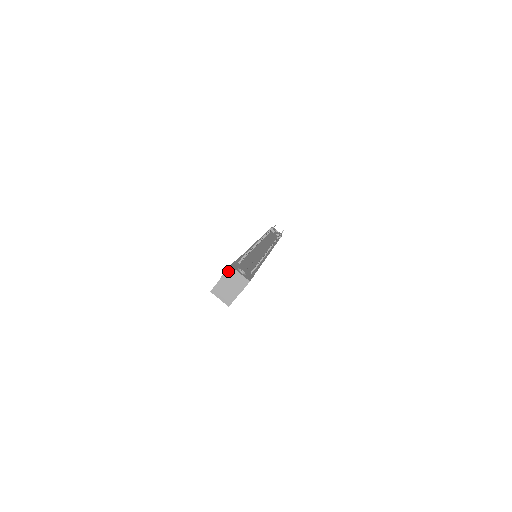
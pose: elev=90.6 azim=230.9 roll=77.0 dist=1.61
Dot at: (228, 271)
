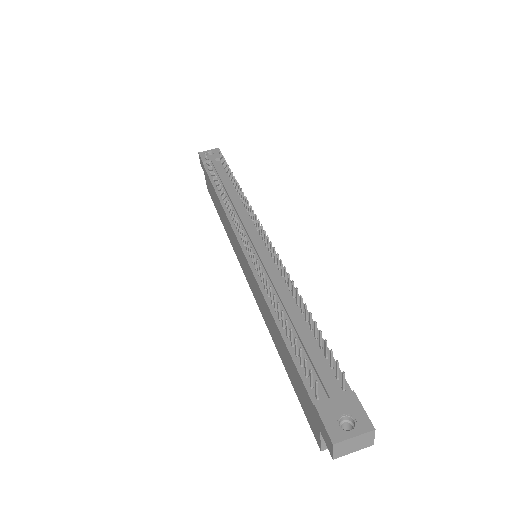
Dot at: (336, 449)
